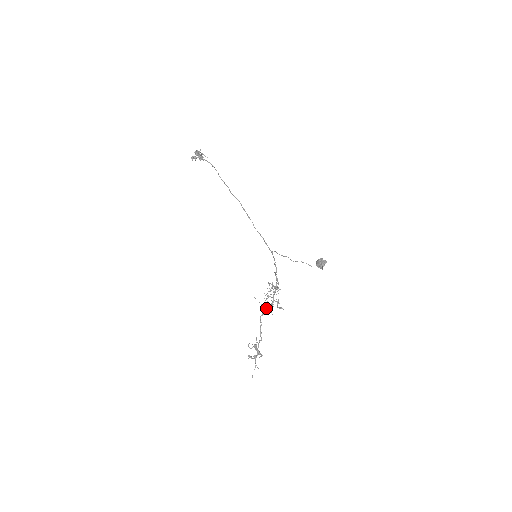
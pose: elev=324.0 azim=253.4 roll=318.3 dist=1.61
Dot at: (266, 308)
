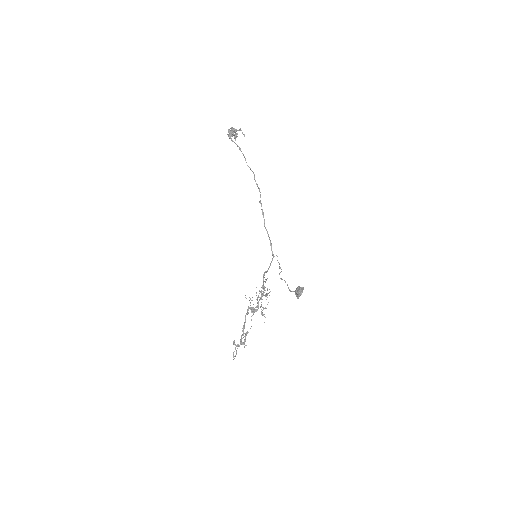
Dot at: (251, 309)
